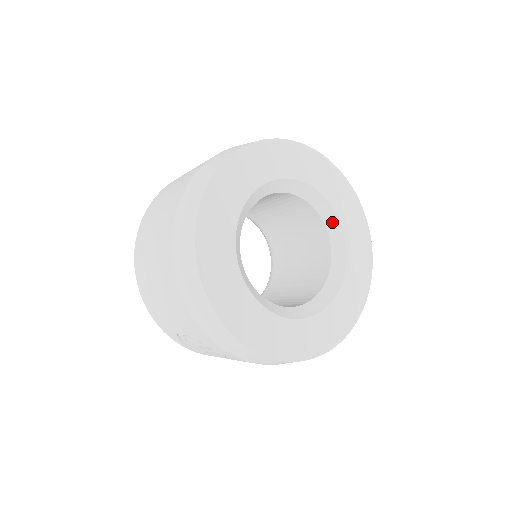
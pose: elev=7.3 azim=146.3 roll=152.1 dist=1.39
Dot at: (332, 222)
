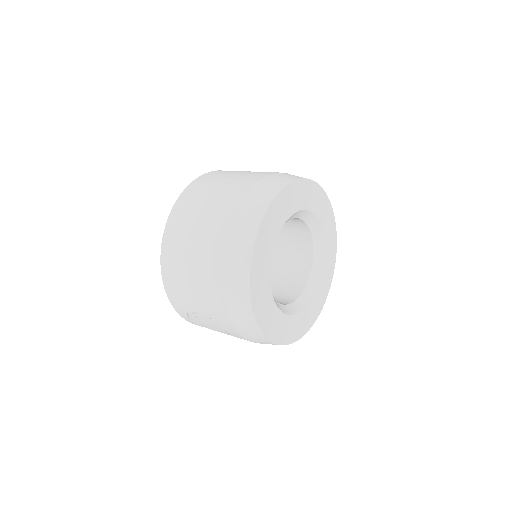
Dot at: (319, 243)
